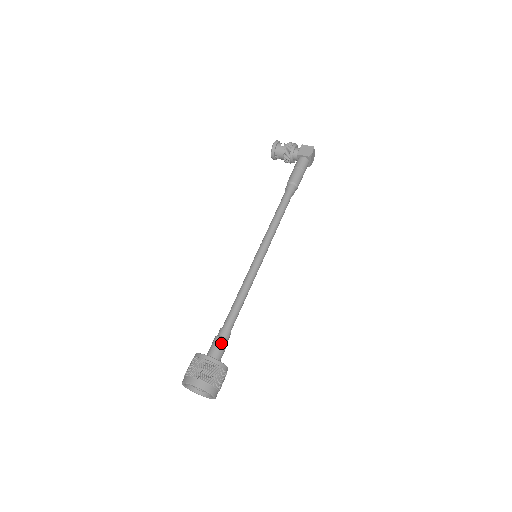
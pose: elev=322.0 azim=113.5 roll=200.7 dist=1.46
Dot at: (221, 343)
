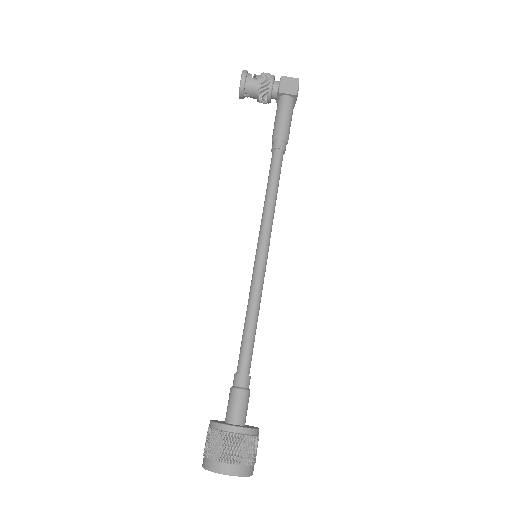
Dot at: (244, 398)
